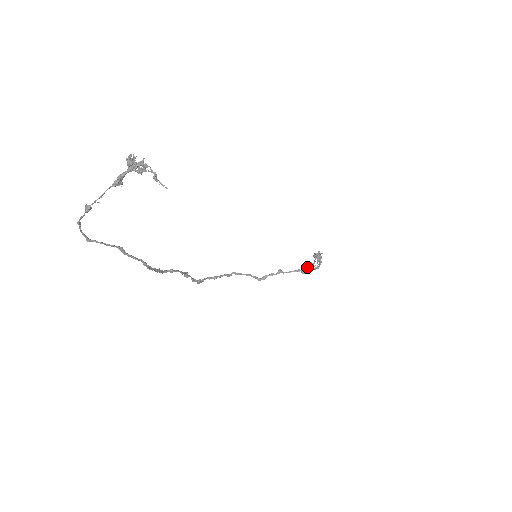
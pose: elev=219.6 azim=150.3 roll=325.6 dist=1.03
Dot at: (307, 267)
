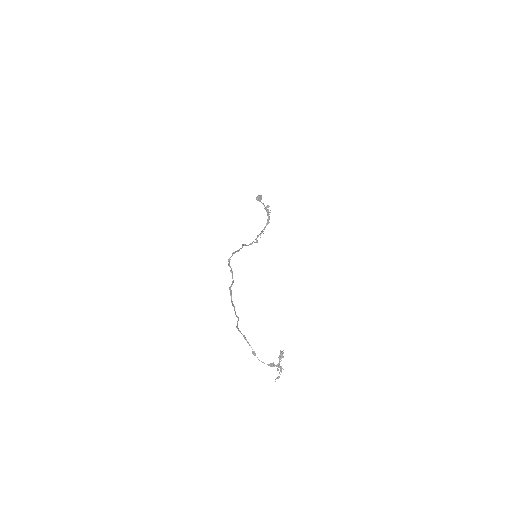
Dot at: (258, 200)
